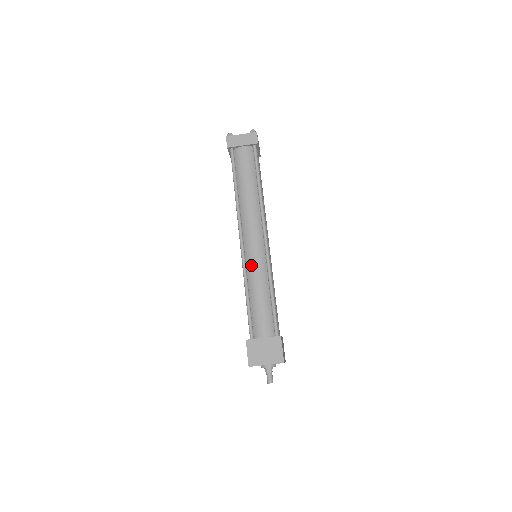
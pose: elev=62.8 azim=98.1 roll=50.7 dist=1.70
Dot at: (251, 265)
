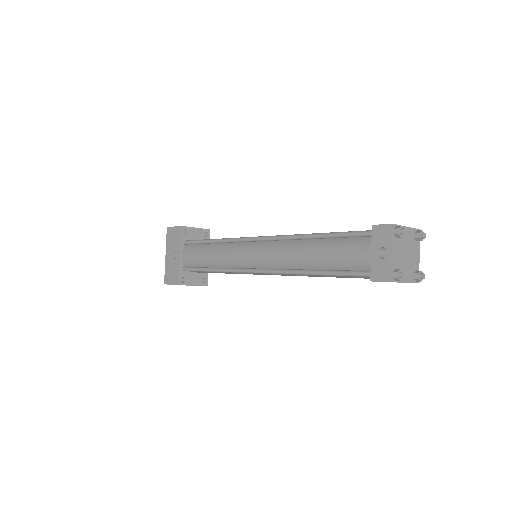
Dot at: (241, 273)
